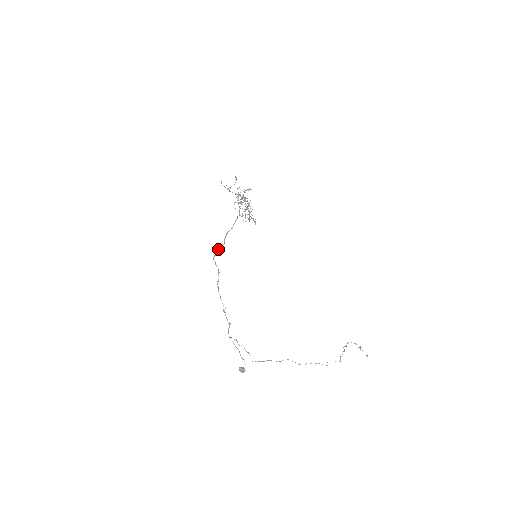
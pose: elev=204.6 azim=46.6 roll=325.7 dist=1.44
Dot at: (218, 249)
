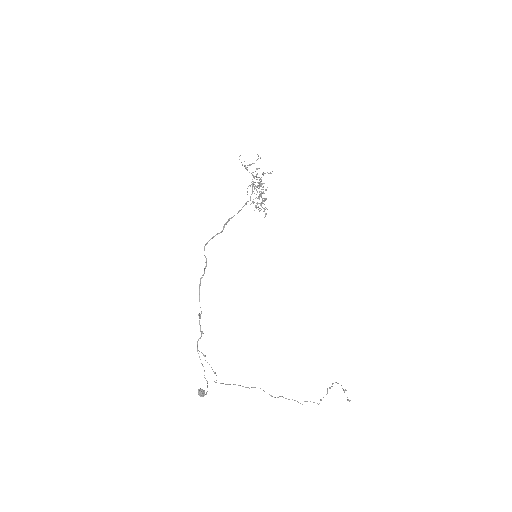
Dot at: (213, 236)
